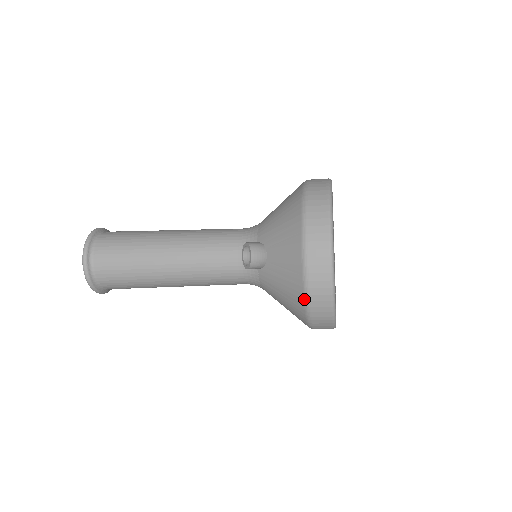
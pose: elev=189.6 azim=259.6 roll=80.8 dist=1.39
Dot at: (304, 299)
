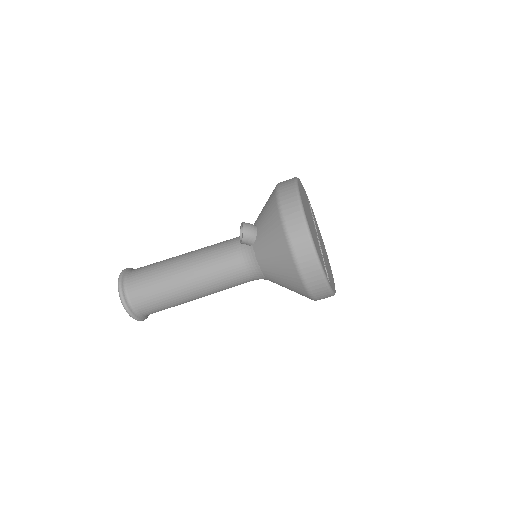
Dot at: (284, 234)
